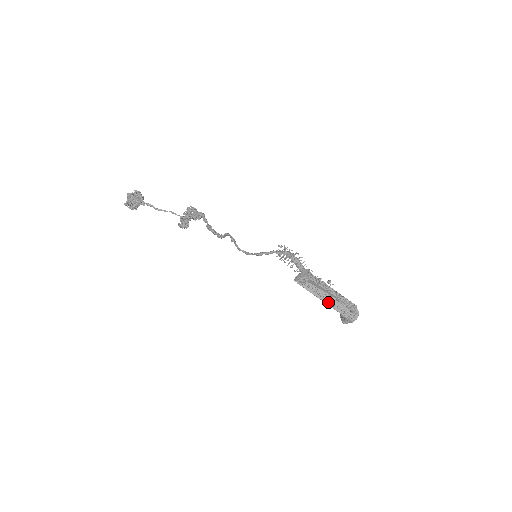
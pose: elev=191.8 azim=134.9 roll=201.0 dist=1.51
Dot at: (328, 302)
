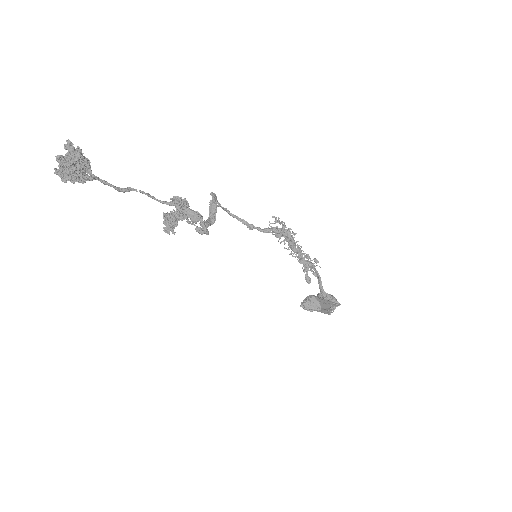
Dot at: occluded
